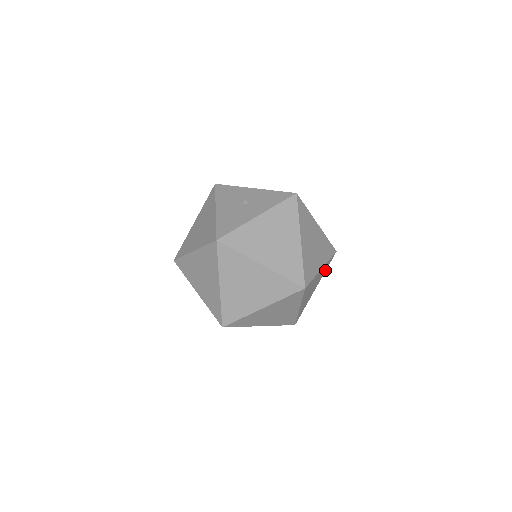
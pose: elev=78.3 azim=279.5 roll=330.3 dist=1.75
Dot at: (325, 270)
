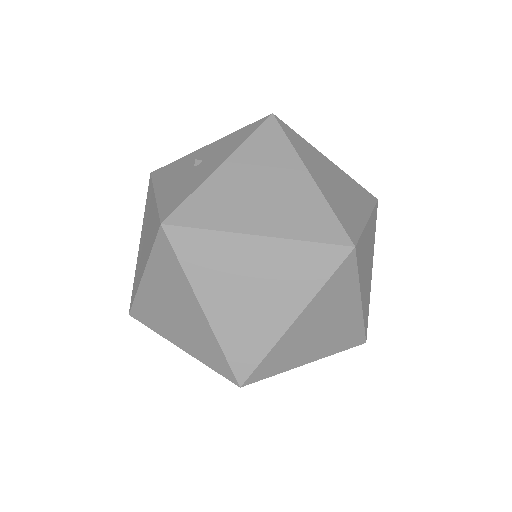
Dot at: (374, 234)
